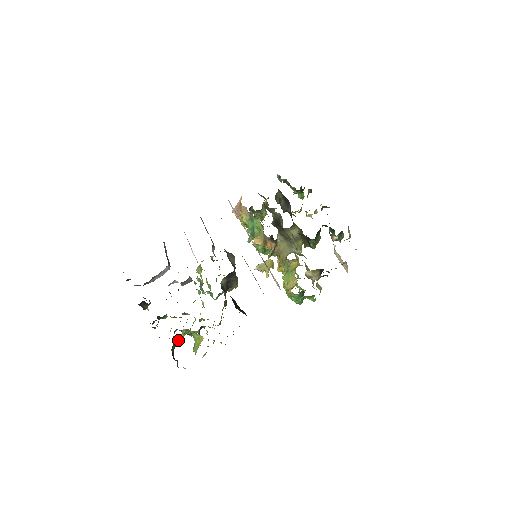
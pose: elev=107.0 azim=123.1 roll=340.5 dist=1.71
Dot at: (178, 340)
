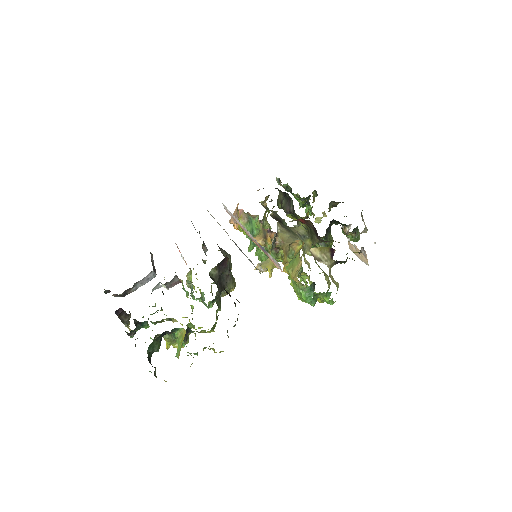
Dot at: (157, 342)
